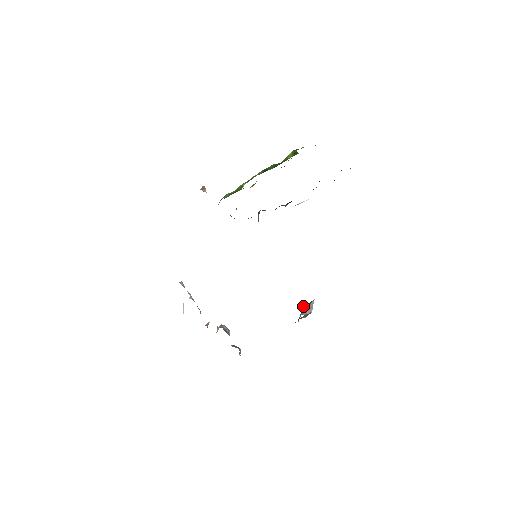
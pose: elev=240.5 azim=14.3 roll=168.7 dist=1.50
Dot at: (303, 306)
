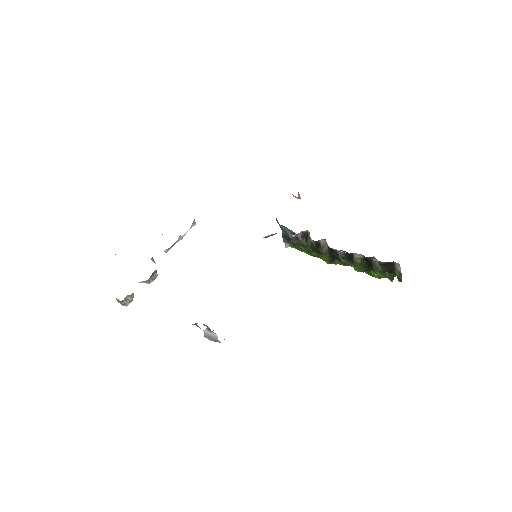
Dot at: occluded
